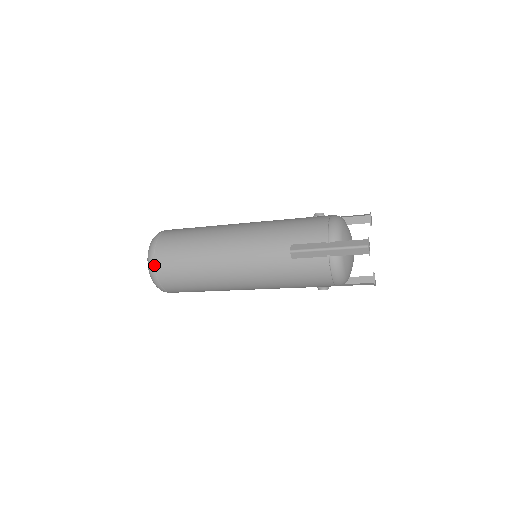
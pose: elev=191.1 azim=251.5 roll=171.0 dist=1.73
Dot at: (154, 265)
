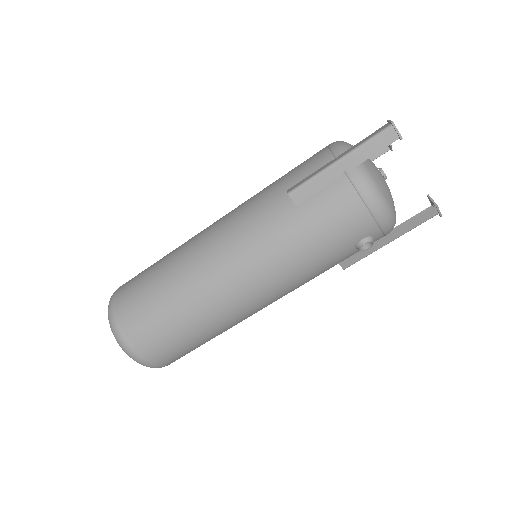
Dot at: (117, 320)
